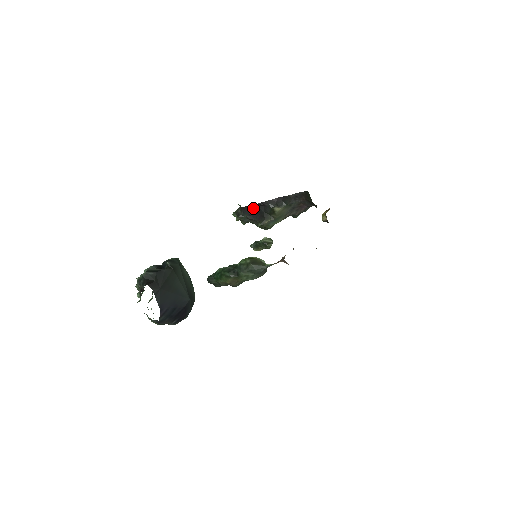
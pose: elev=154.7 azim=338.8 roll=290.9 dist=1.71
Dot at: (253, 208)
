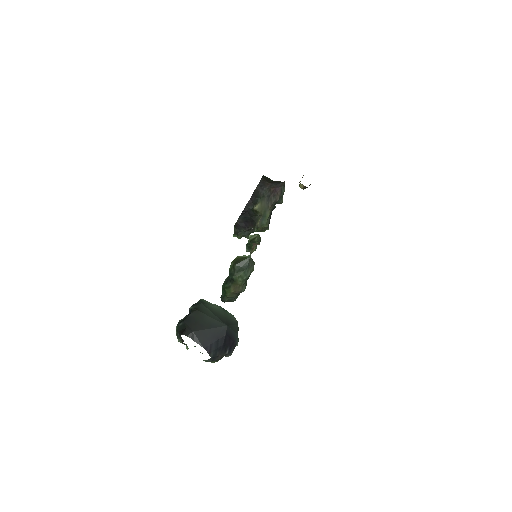
Dot at: (241, 220)
